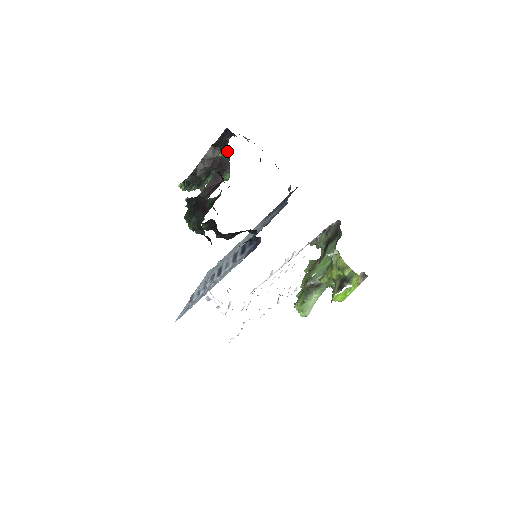
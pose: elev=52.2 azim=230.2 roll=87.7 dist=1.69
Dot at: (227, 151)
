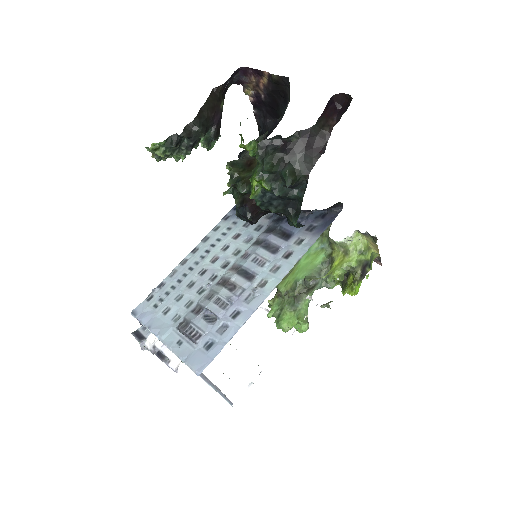
Dot at: (223, 104)
